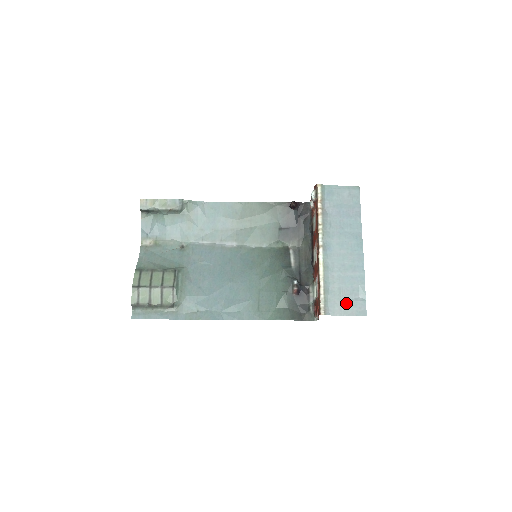
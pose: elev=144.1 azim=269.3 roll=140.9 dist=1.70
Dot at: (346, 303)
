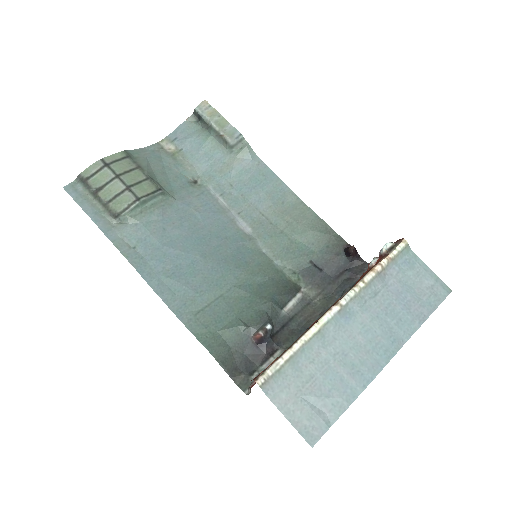
Dot at: (302, 402)
